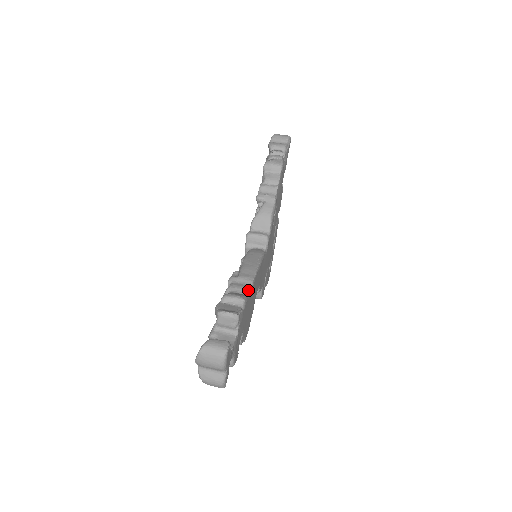
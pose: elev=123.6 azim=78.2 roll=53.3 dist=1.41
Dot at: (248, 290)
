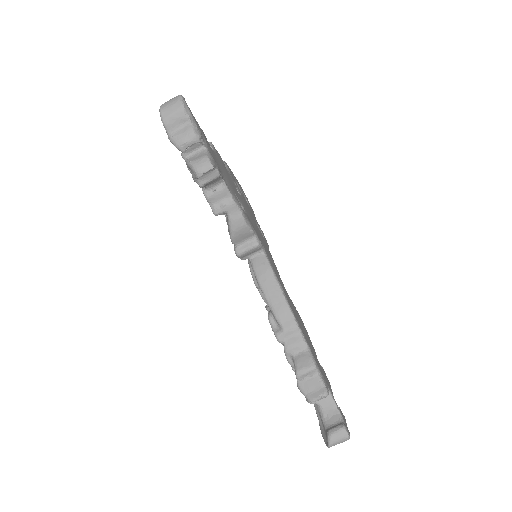
Dot at: (304, 343)
